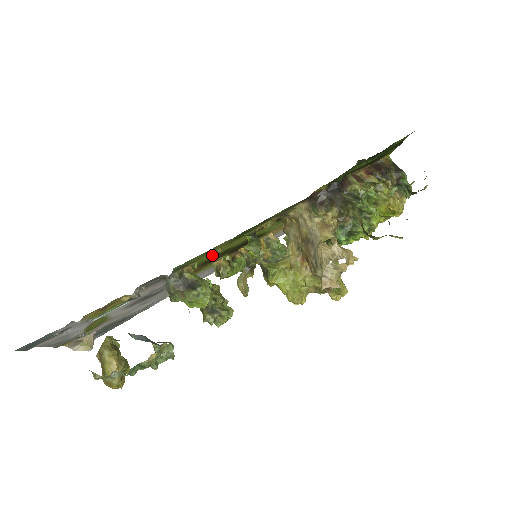
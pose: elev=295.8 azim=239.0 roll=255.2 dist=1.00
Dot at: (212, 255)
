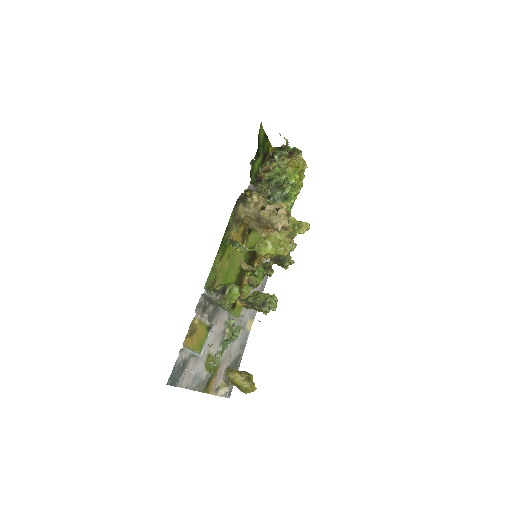
Dot at: (233, 276)
